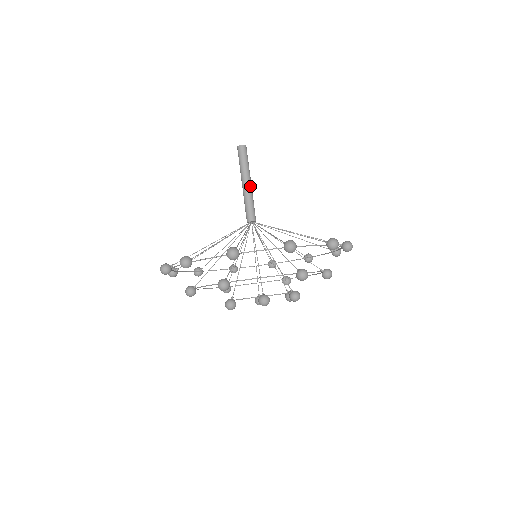
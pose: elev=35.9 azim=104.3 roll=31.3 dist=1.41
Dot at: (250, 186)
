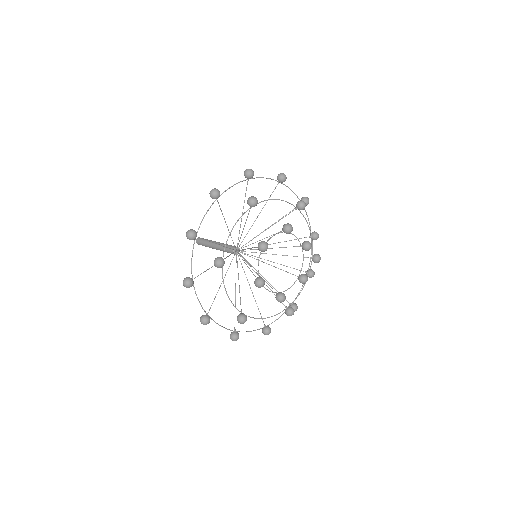
Dot at: (218, 243)
